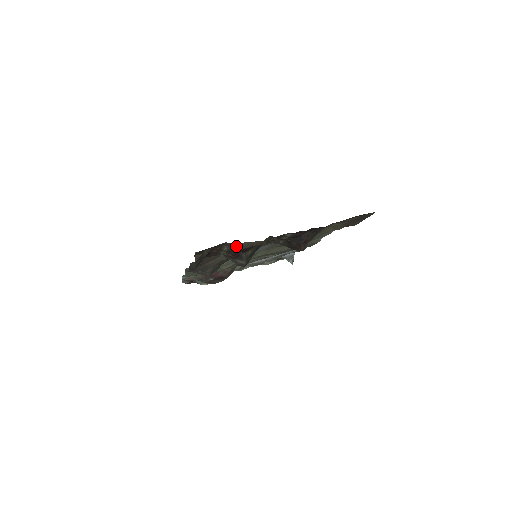
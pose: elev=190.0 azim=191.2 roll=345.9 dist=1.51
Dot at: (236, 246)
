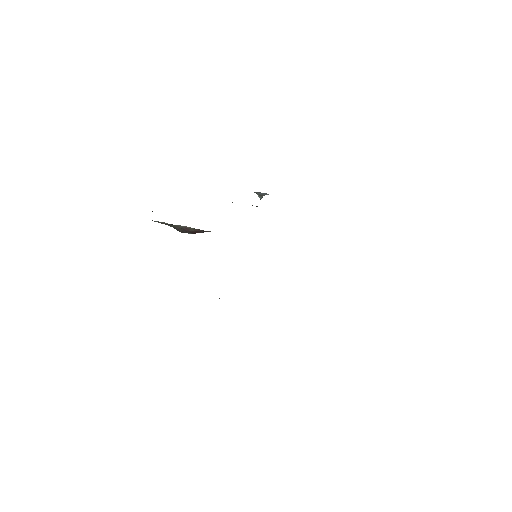
Dot at: occluded
